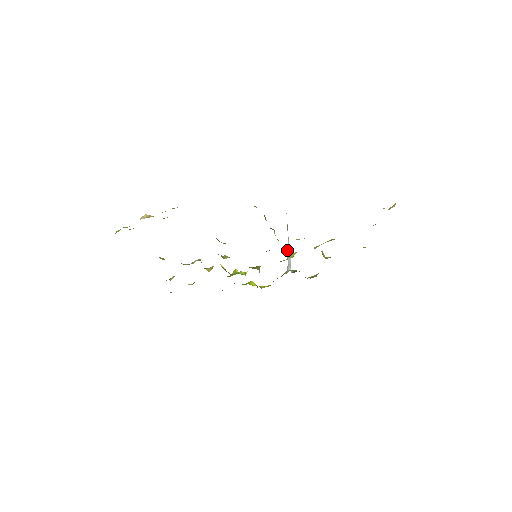
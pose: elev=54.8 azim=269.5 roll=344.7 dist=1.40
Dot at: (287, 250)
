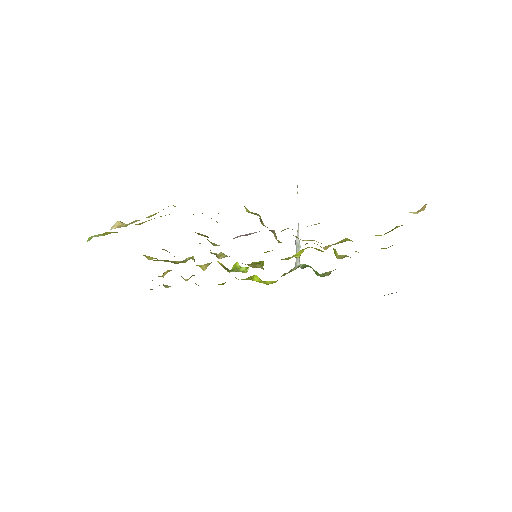
Dot at: (296, 239)
